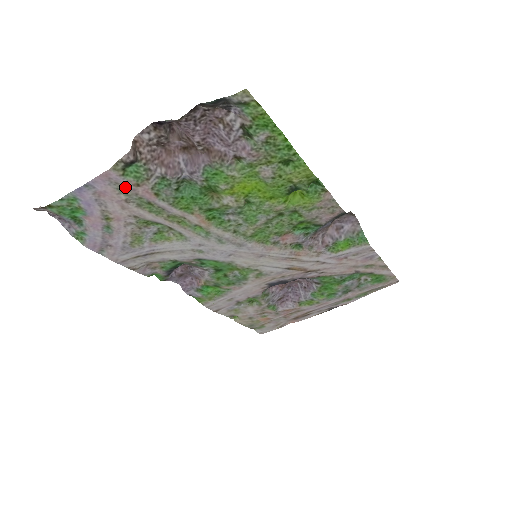
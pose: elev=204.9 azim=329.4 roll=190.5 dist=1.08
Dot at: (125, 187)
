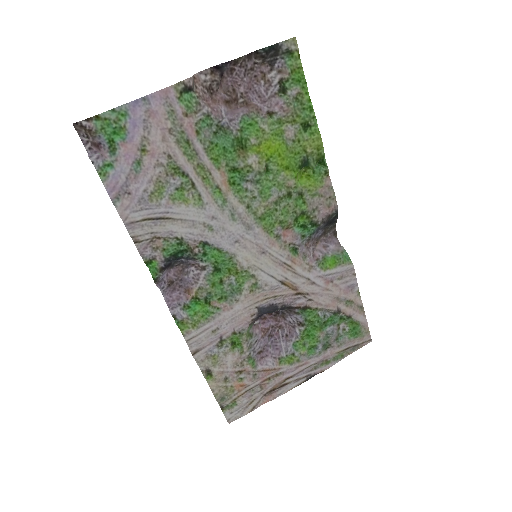
Dot at: (175, 113)
